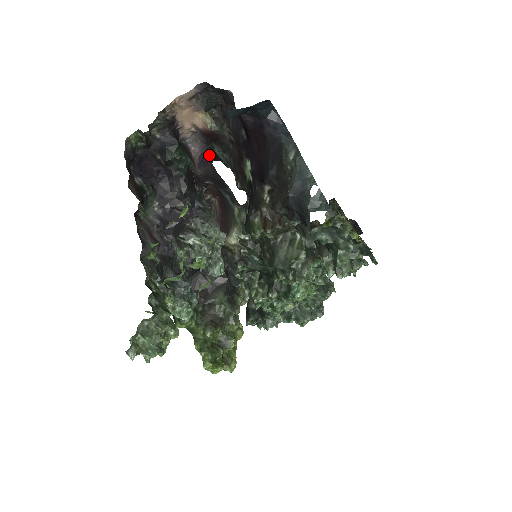
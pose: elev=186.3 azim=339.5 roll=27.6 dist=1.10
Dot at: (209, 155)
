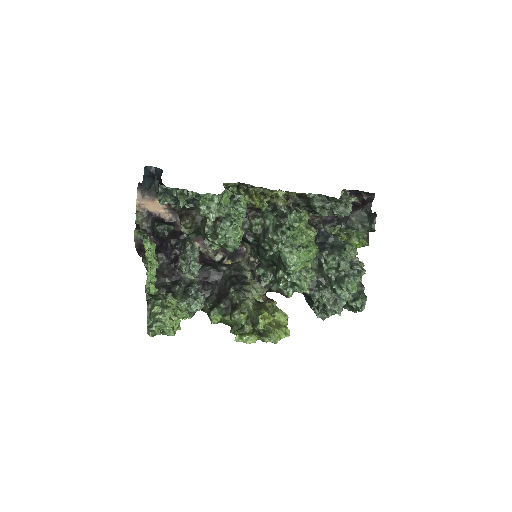
Dot at: occluded
